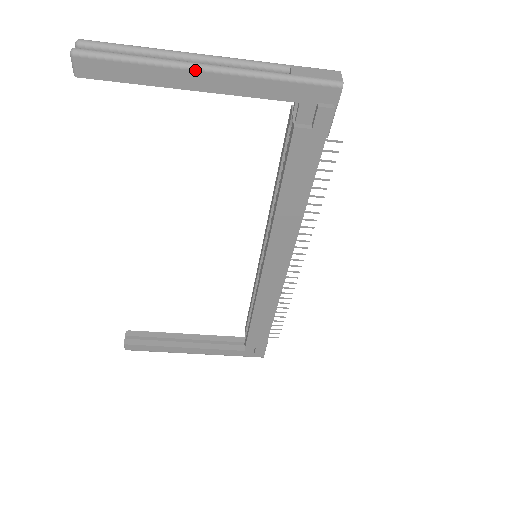
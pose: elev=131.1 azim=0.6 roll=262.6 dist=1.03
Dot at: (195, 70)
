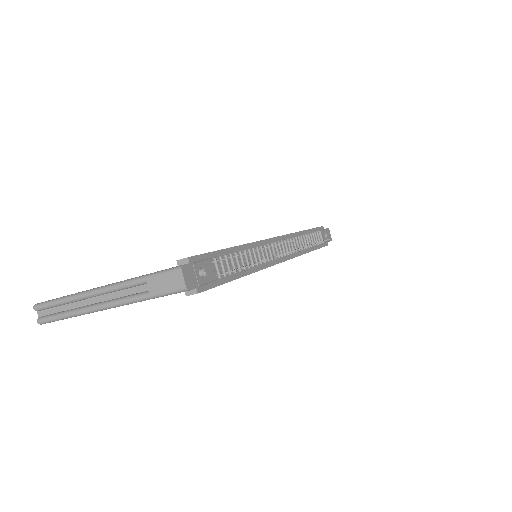
Dot at: occluded
